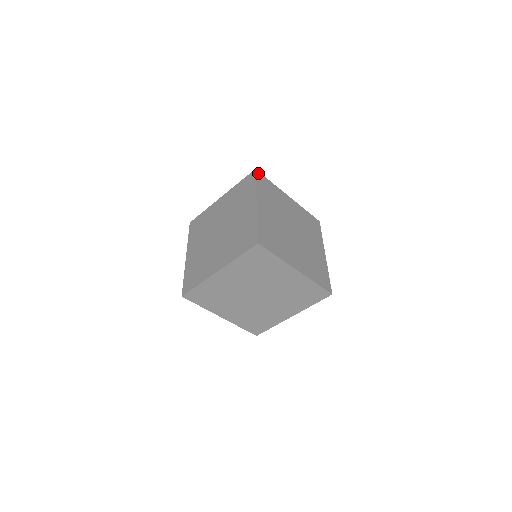
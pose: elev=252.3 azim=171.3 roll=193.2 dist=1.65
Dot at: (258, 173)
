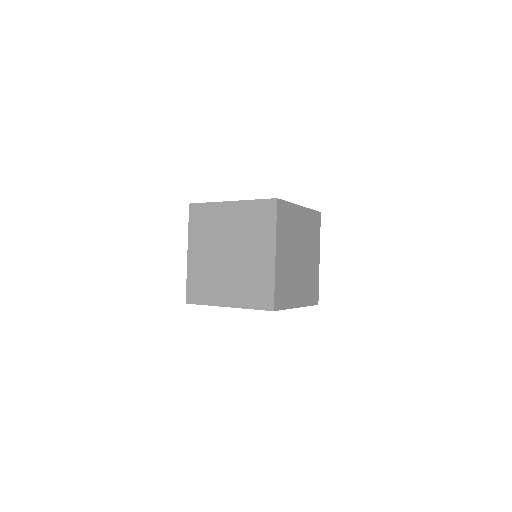
Dot at: (320, 215)
